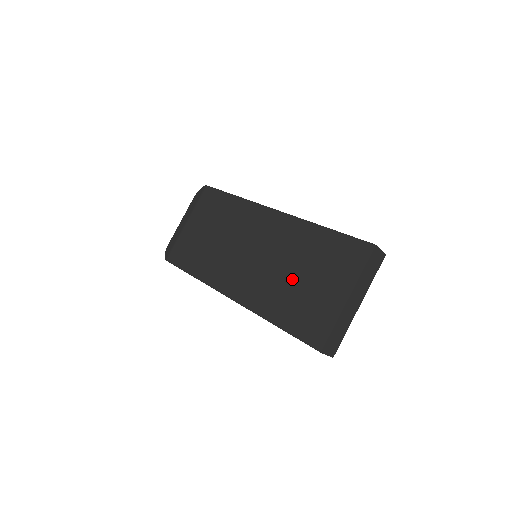
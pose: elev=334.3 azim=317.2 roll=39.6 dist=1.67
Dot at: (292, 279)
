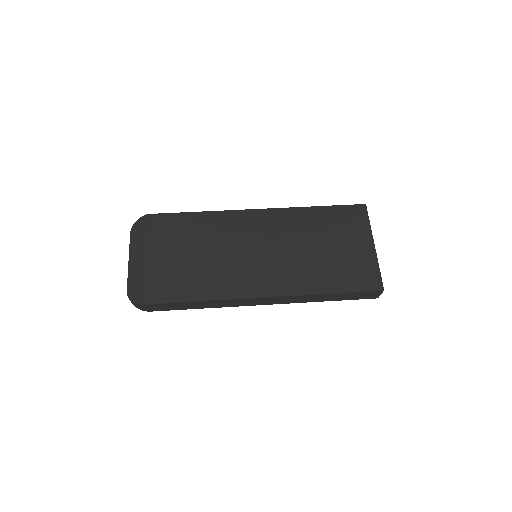
Dot at: (318, 253)
